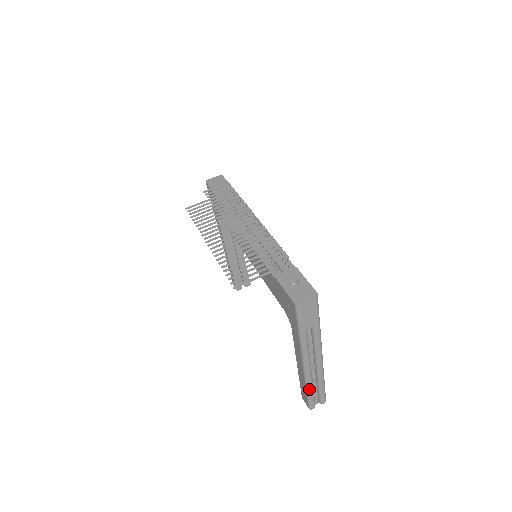
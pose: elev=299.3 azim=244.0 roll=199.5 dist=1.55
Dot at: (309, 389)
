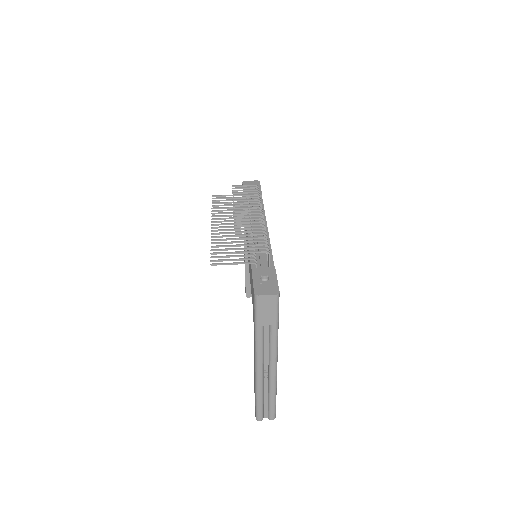
Dot at: (258, 395)
